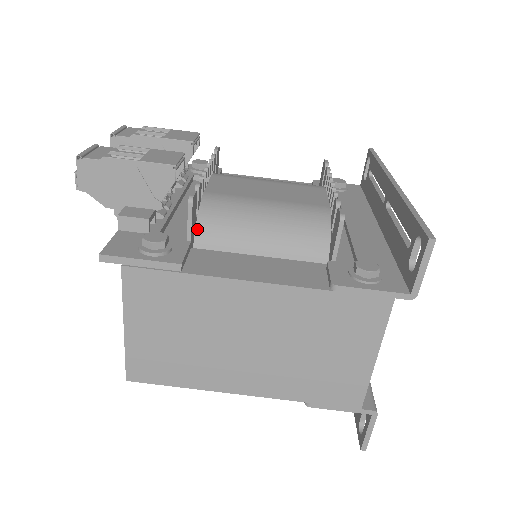
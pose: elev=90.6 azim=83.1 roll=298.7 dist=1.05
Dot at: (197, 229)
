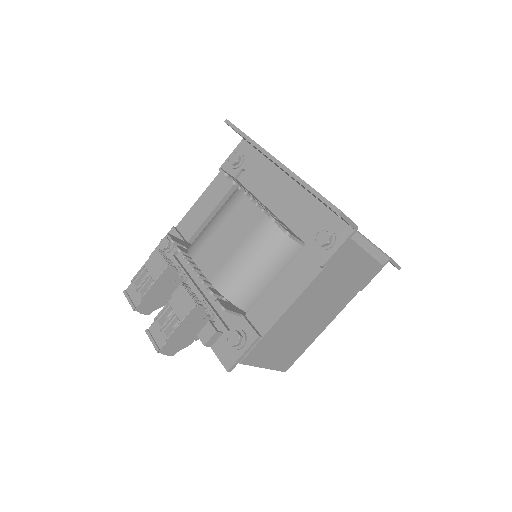
Dot at: (234, 304)
